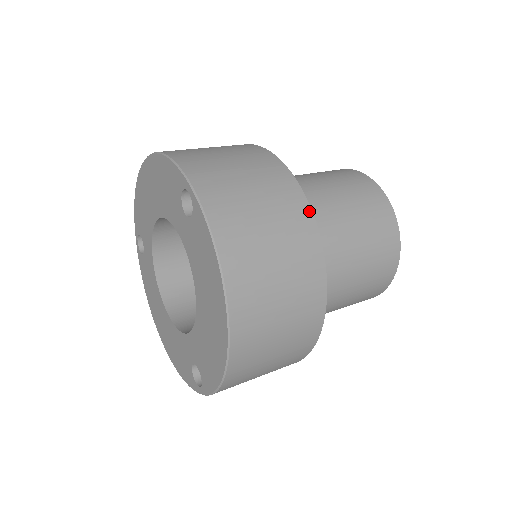
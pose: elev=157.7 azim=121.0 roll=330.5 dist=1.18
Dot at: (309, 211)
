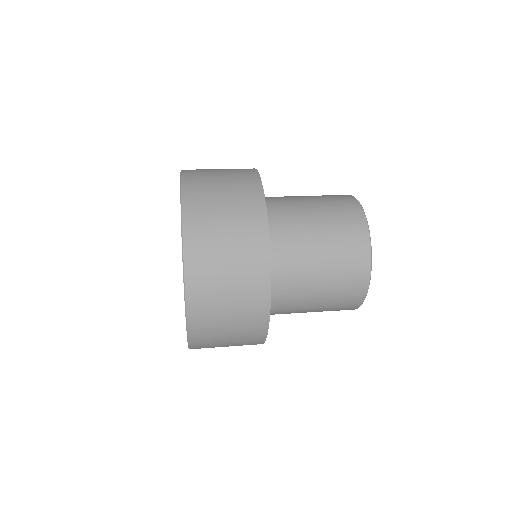
Dot at: (256, 171)
